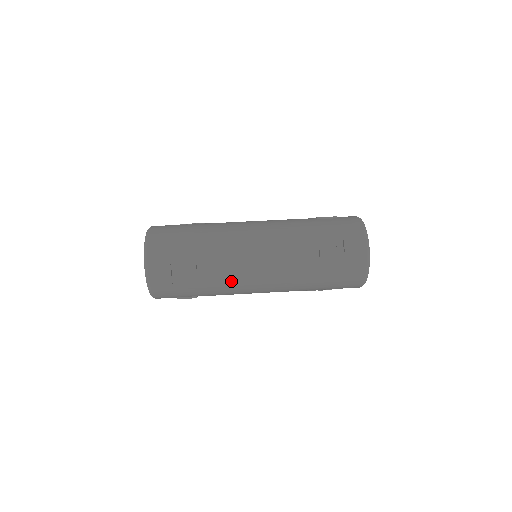
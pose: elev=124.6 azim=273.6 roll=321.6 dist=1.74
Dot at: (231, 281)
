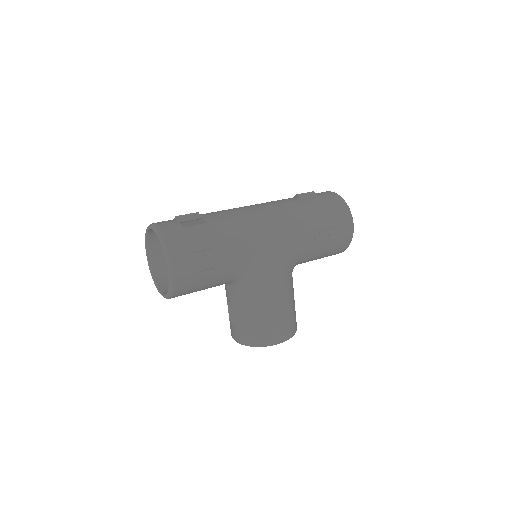
Dot at: (237, 218)
